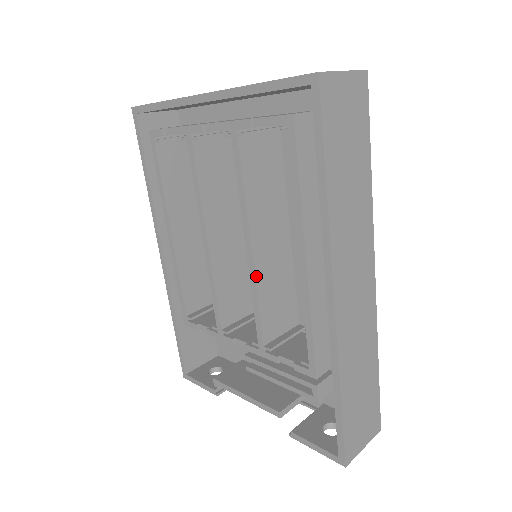
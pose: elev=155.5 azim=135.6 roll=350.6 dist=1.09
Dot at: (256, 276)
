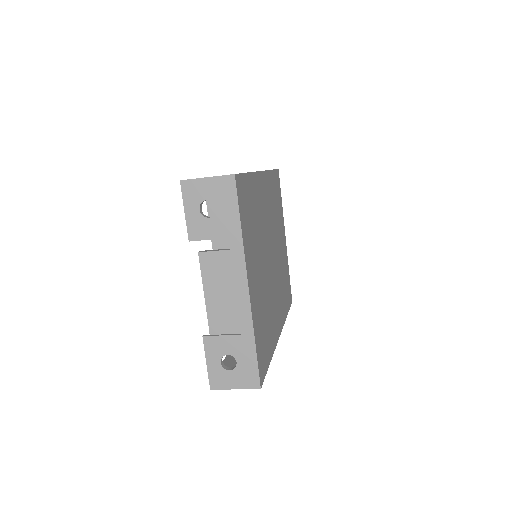
Dot at: occluded
